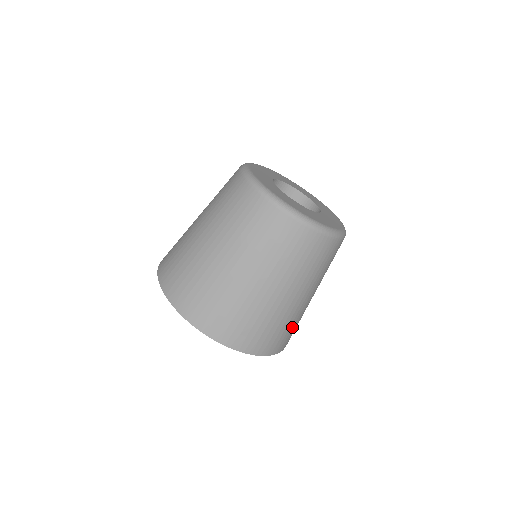
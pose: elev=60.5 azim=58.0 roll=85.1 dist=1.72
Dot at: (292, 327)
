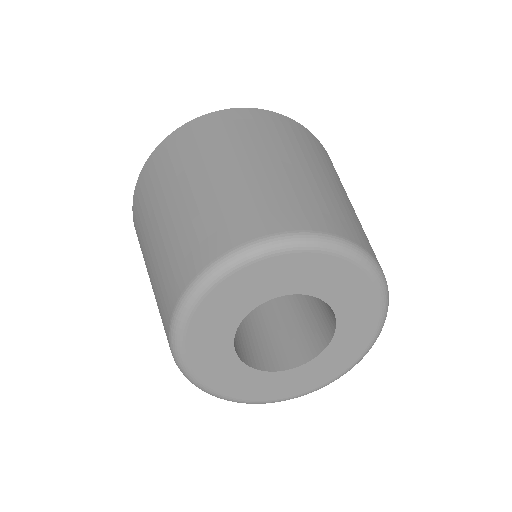
Dot at: occluded
